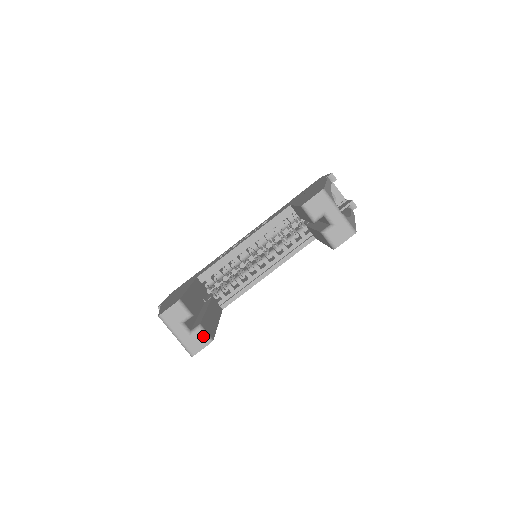
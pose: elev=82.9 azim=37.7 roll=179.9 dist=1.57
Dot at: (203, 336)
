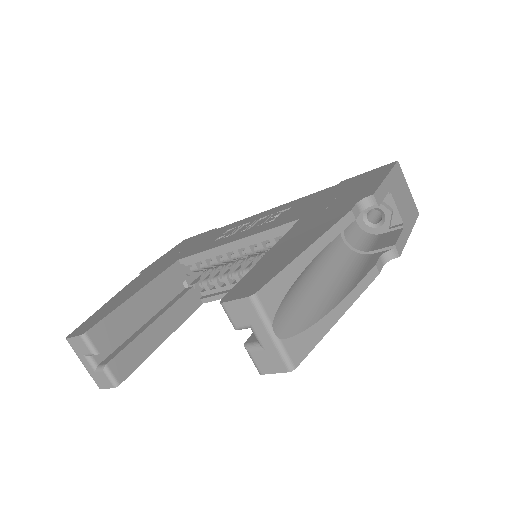
Dot at: (107, 378)
